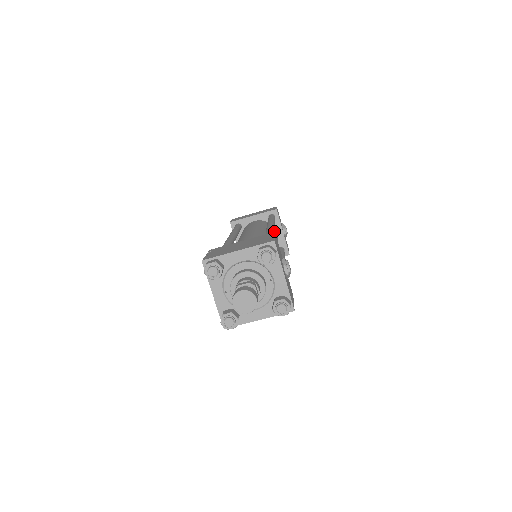
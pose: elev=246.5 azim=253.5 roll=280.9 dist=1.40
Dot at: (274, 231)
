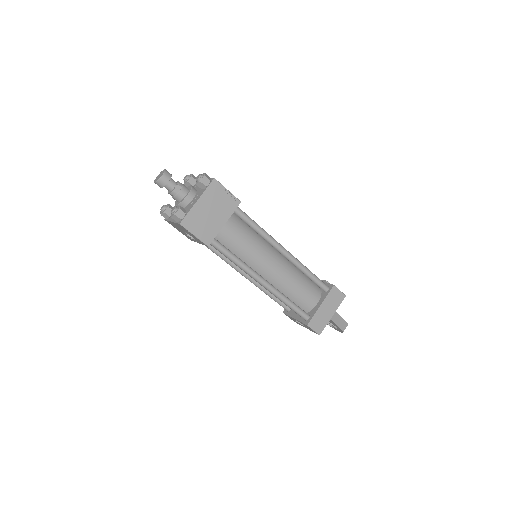
Dot at: occluded
